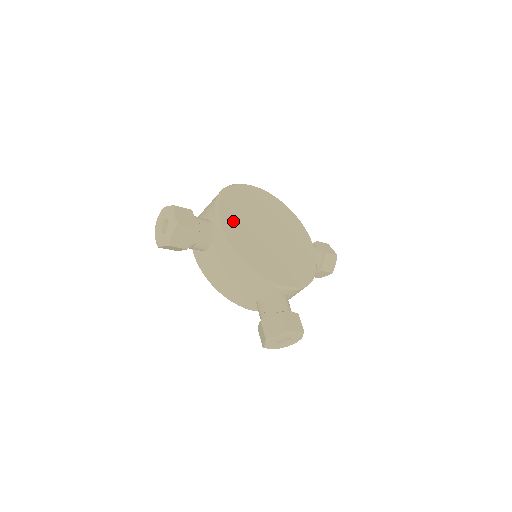
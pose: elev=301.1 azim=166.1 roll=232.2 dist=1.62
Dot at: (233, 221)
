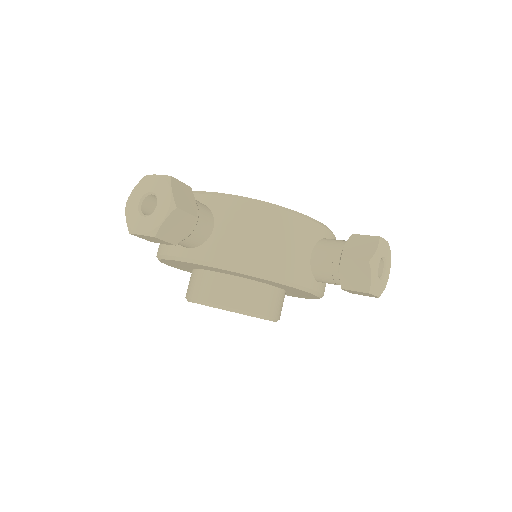
Dot at: occluded
